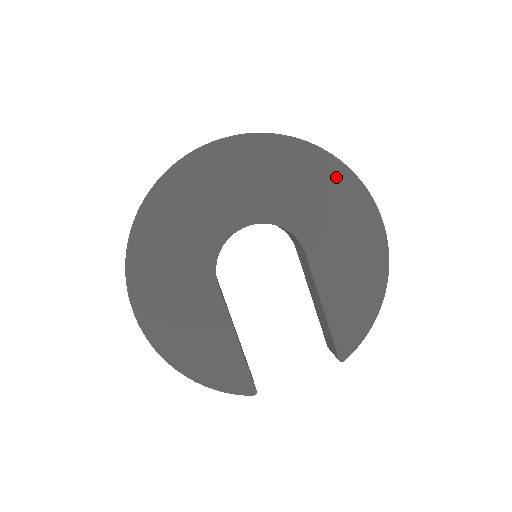
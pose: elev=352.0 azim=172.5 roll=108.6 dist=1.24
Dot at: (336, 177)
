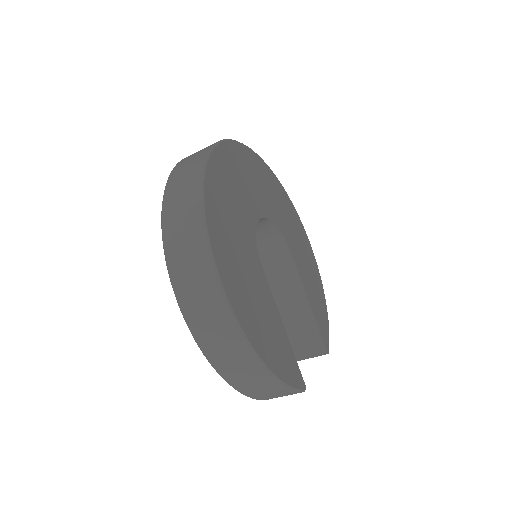
Dot at: (286, 200)
